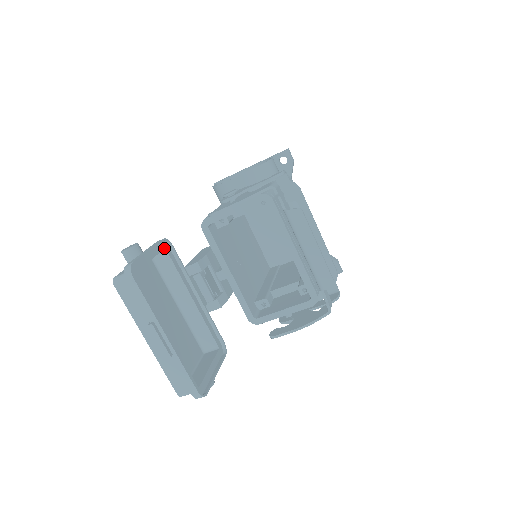
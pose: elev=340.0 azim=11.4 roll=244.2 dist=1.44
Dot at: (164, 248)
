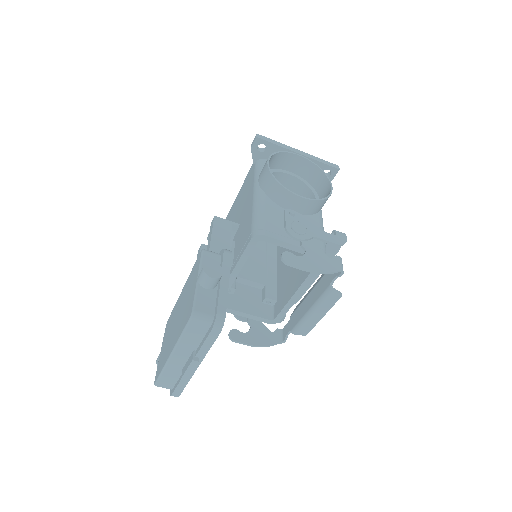
Dot at: occluded
